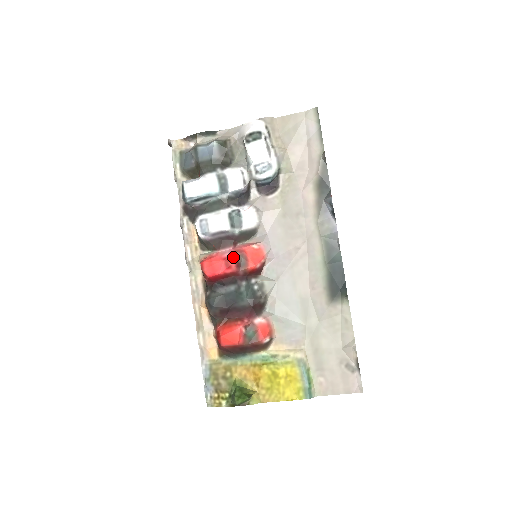
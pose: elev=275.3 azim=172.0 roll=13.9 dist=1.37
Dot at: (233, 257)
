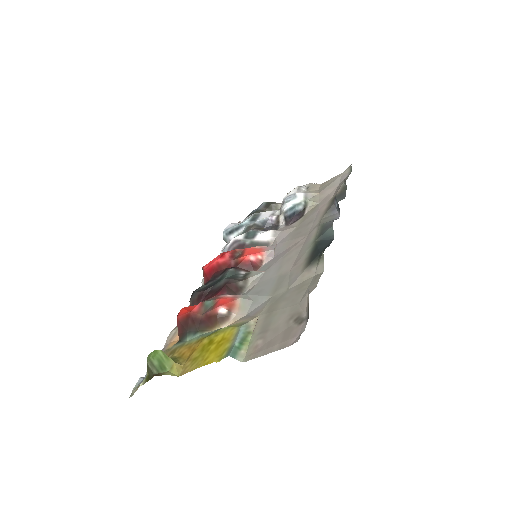
Dot at: (231, 251)
